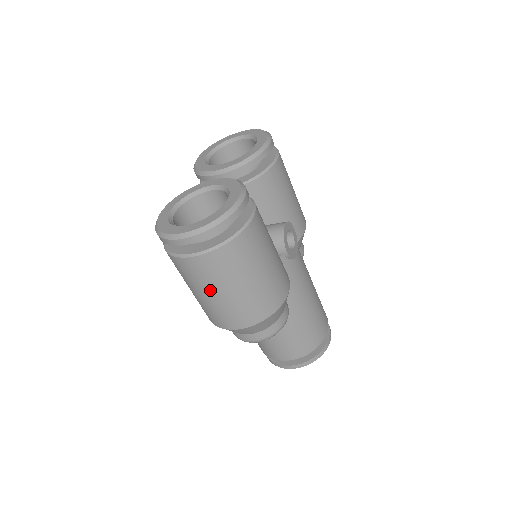
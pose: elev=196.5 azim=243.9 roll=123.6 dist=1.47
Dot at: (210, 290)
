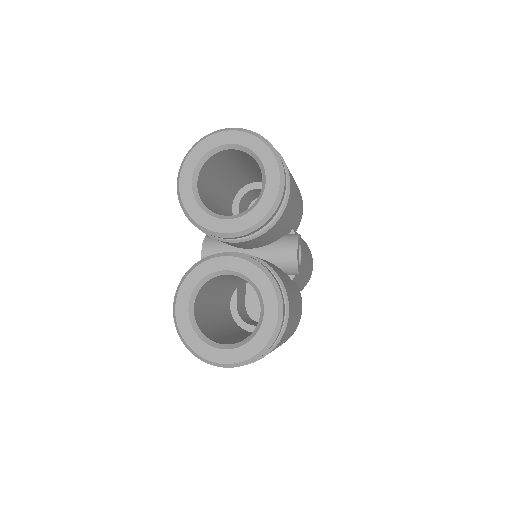
Dot at: occluded
